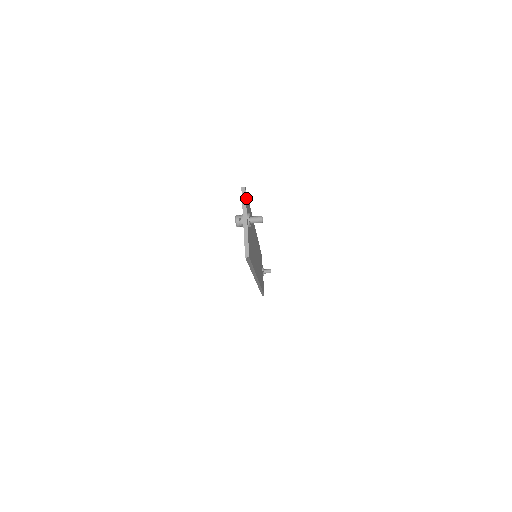
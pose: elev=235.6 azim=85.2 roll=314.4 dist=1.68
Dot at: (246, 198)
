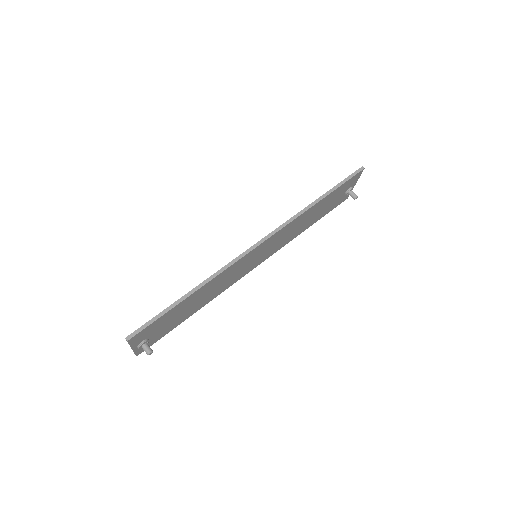
Dot at: (346, 198)
